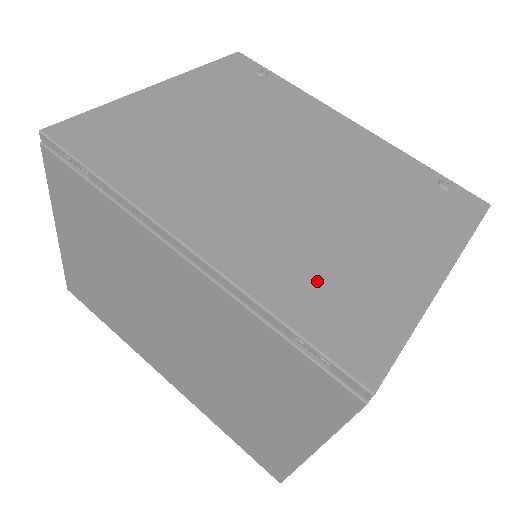
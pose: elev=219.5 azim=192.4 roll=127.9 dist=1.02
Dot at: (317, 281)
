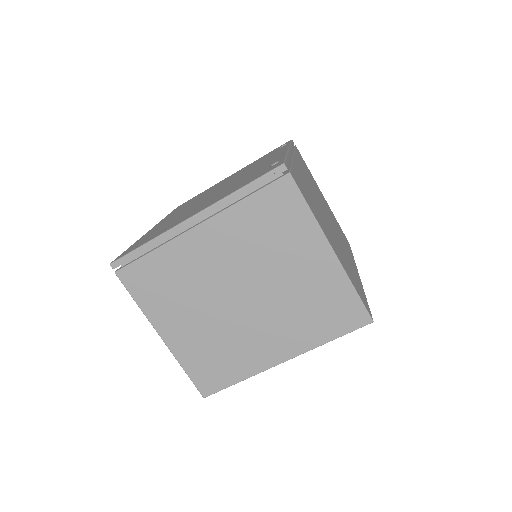
Dot at: (156, 231)
